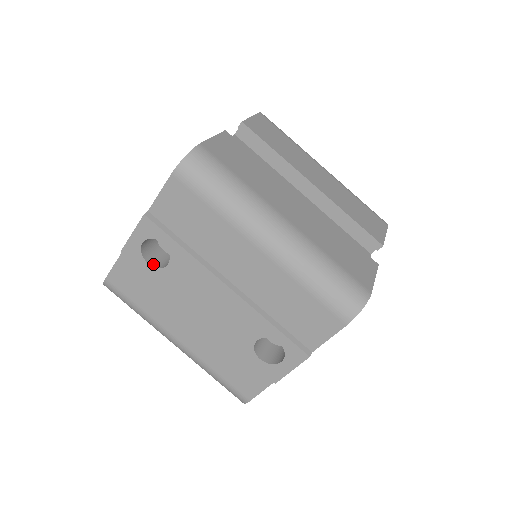
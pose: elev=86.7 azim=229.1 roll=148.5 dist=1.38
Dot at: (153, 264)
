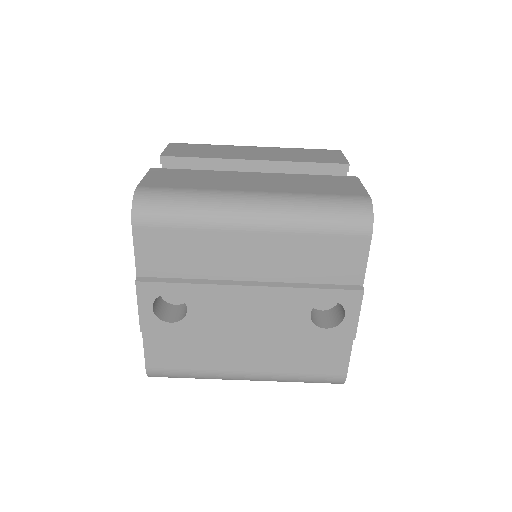
Dot at: (175, 320)
